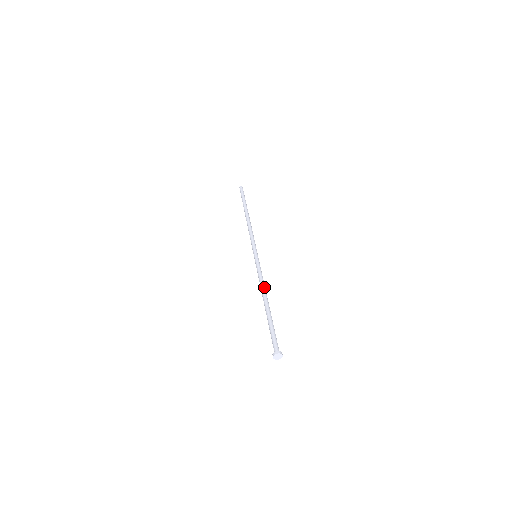
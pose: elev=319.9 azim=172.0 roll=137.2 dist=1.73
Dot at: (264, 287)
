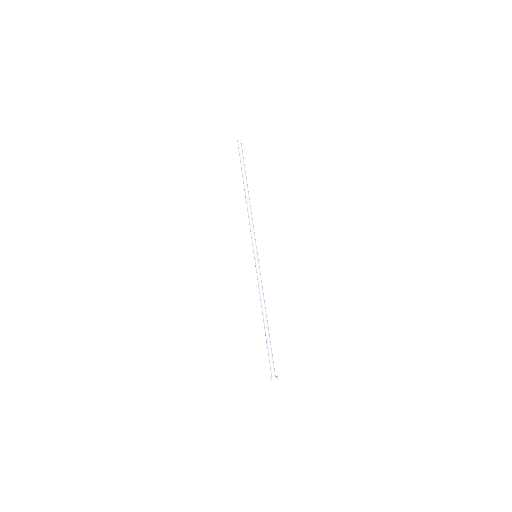
Dot at: (264, 301)
